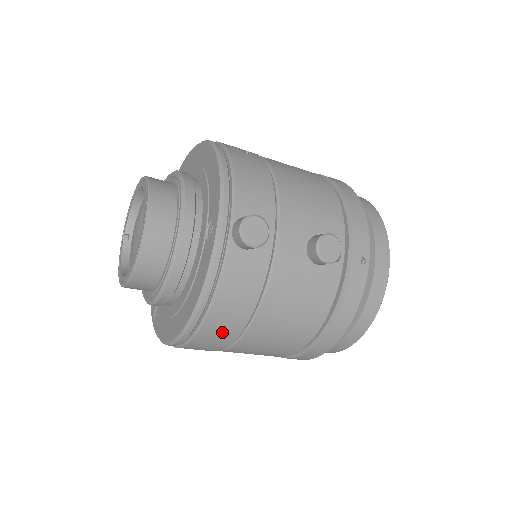
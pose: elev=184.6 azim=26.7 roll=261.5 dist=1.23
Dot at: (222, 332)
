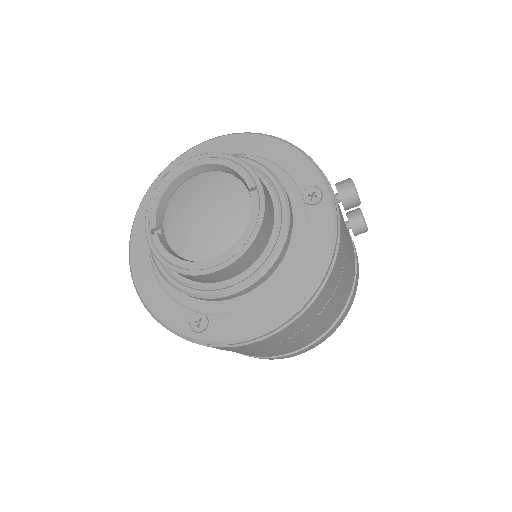
Dot at: (324, 299)
